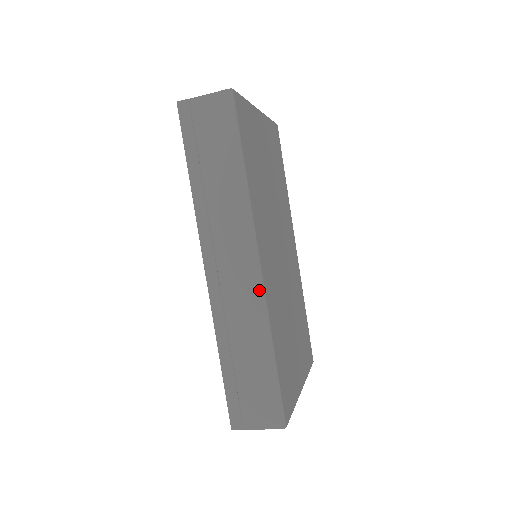
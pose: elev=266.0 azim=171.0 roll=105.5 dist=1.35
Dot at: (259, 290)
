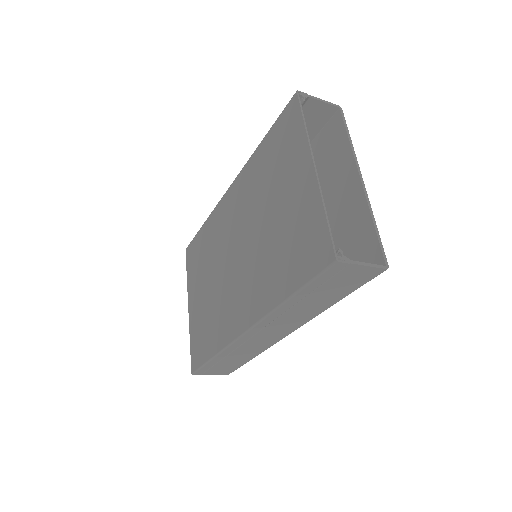
Dot at: occluded
